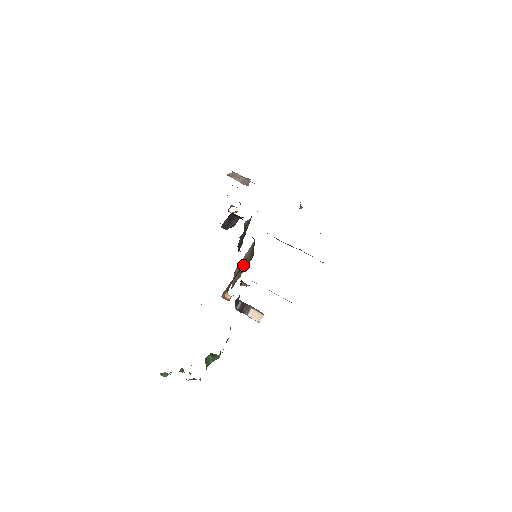
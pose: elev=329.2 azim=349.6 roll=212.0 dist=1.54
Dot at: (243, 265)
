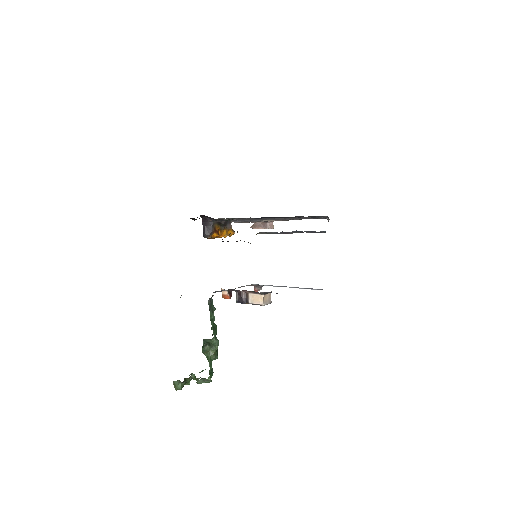
Dot at: occluded
